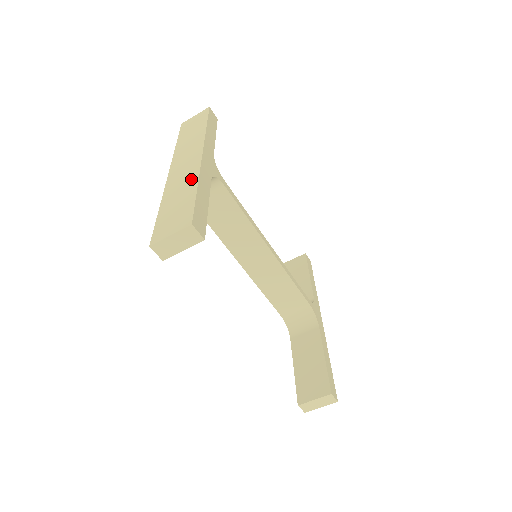
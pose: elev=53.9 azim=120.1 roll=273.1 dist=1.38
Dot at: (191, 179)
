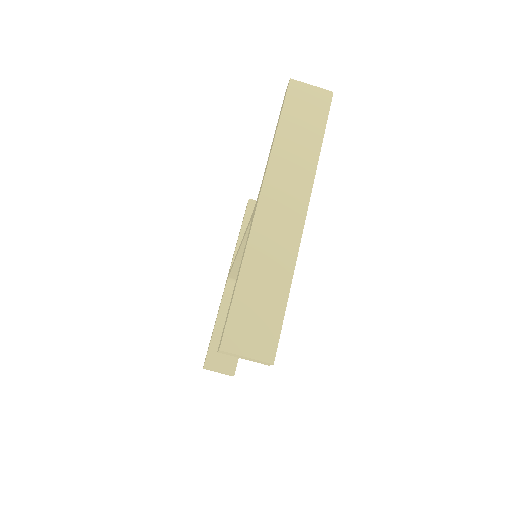
Dot at: (285, 262)
